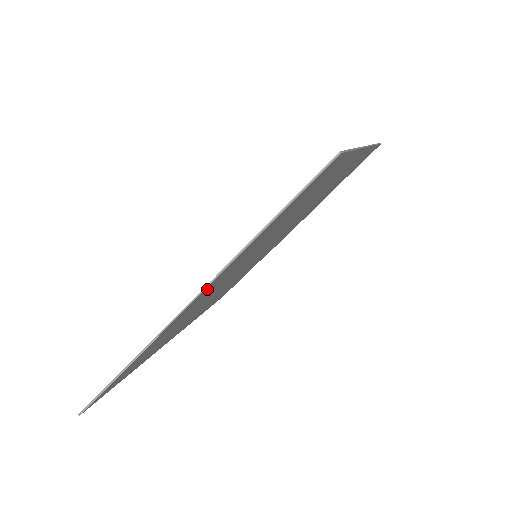
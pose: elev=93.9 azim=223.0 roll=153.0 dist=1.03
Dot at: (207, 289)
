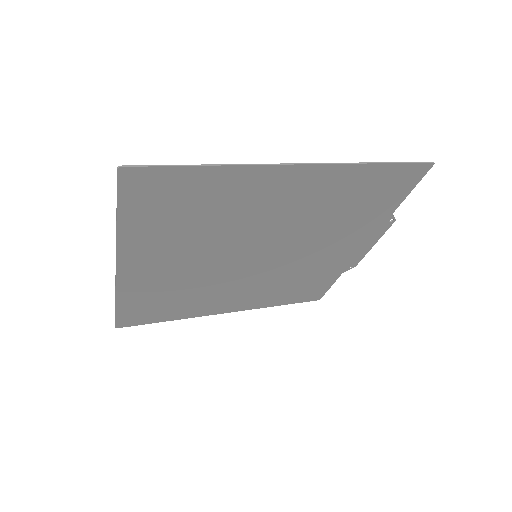
Dot at: (129, 259)
